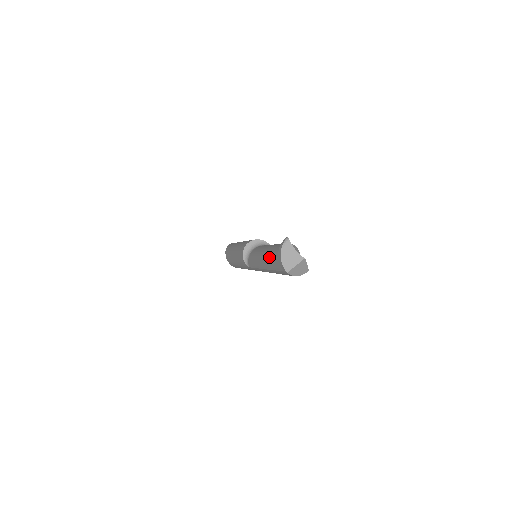
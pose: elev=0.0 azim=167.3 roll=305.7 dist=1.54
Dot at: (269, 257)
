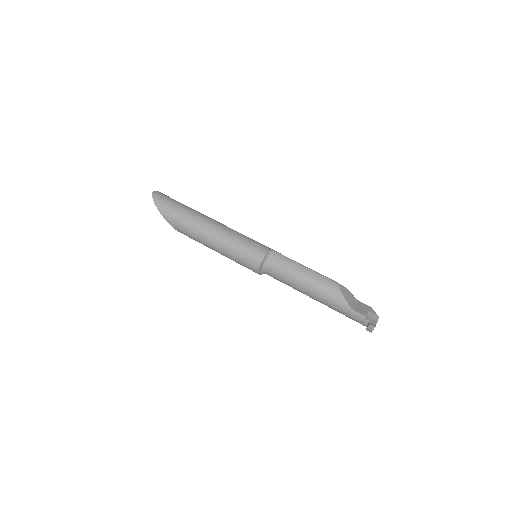
Dot at: (332, 308)
